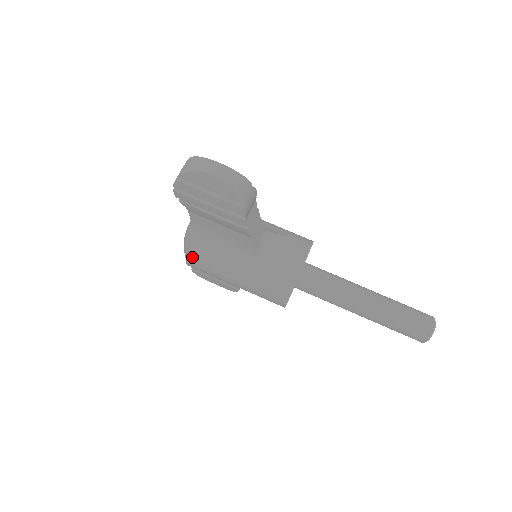
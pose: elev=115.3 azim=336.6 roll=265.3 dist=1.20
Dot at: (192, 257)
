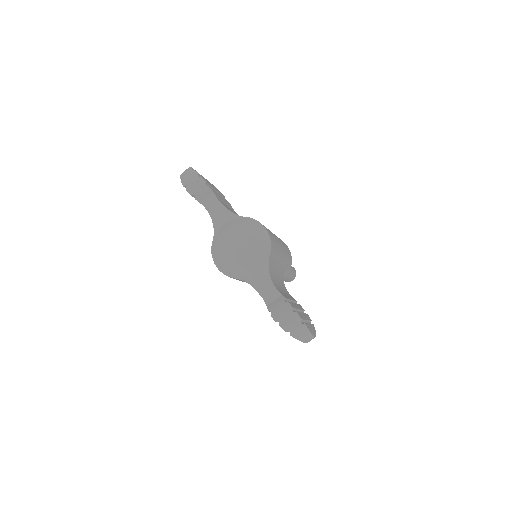
Dot at: occluded
